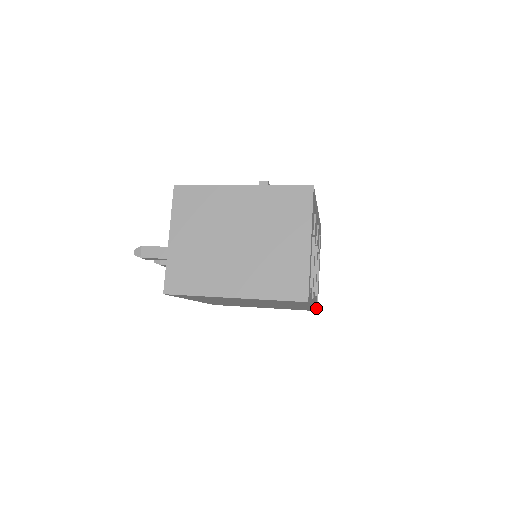
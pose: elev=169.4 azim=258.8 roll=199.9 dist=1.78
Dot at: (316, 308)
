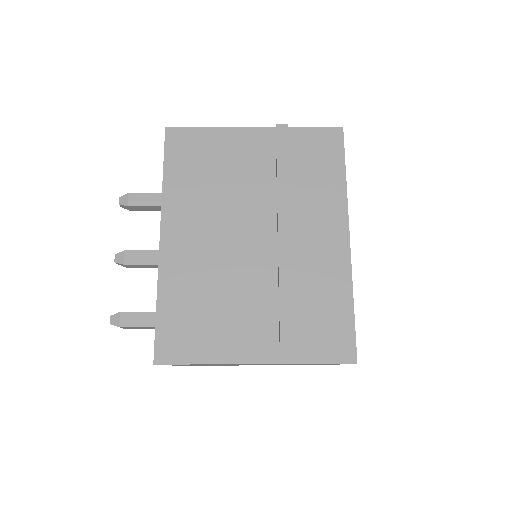
Dot at: occluded
